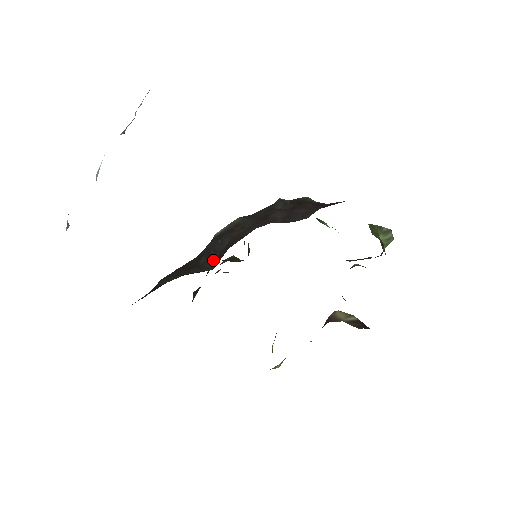
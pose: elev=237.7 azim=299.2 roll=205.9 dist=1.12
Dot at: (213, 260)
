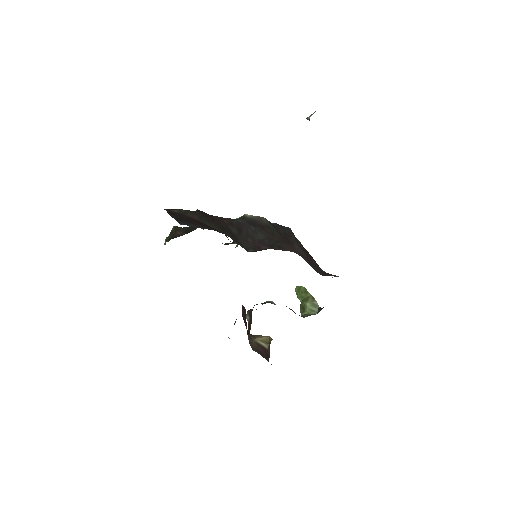
Dot at: (246, 241)
